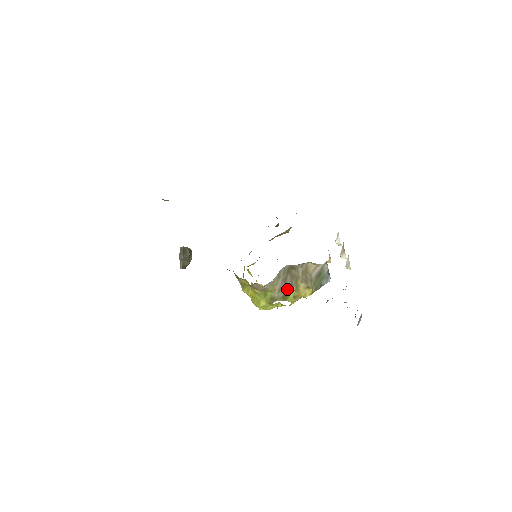
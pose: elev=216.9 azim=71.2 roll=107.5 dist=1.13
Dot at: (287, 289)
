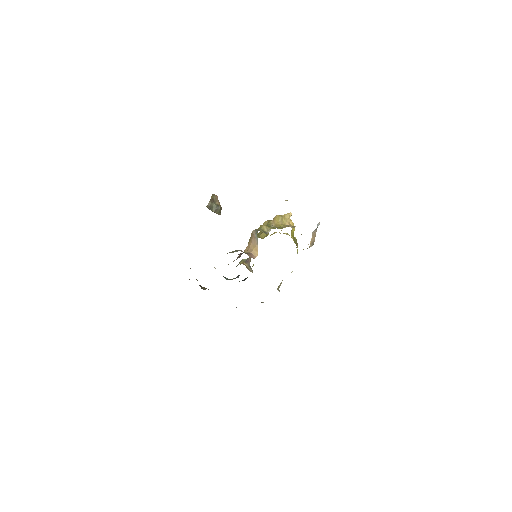
Dot at: occluded
